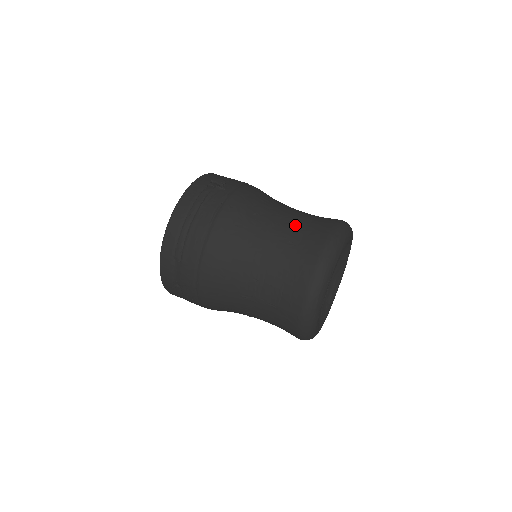
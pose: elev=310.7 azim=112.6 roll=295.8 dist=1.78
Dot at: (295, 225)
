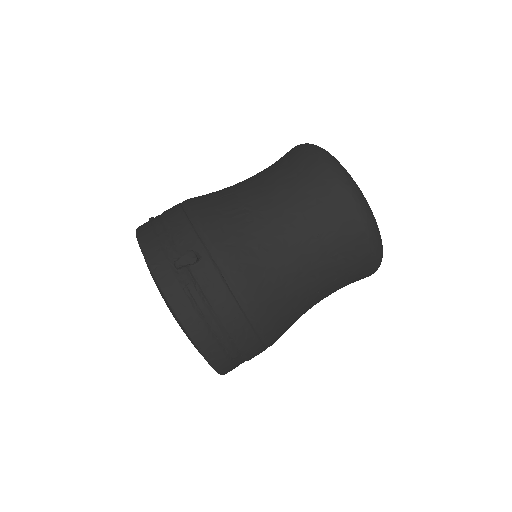
Dot at: (301, 213)
